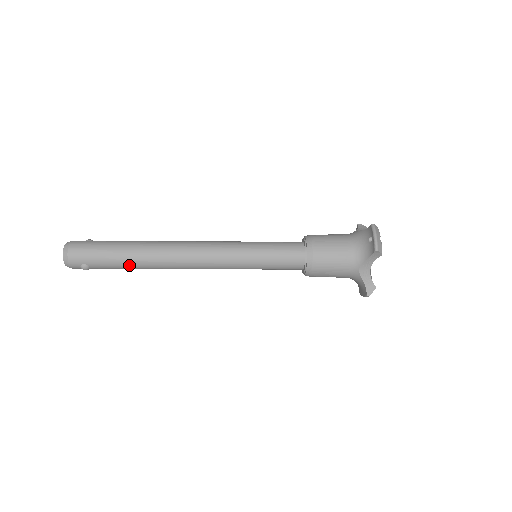
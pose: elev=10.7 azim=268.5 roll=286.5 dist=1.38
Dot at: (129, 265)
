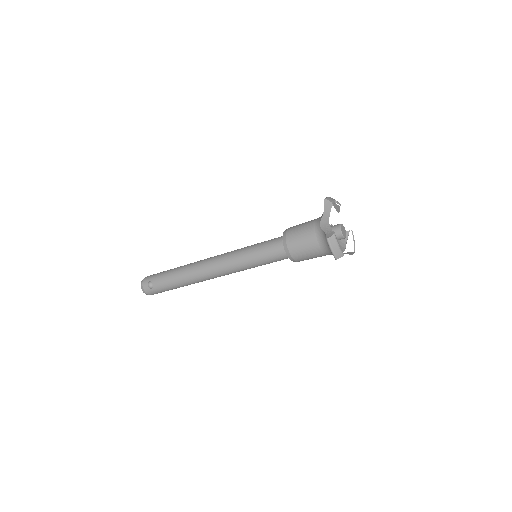
Dot at: (173, 276)
